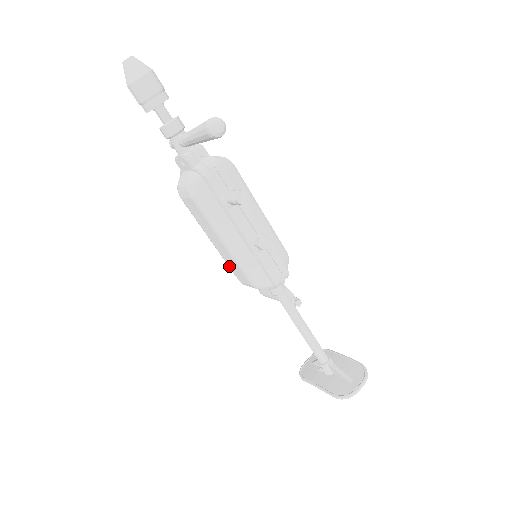
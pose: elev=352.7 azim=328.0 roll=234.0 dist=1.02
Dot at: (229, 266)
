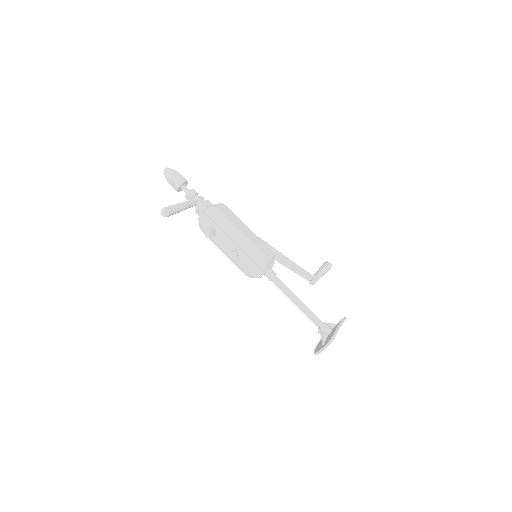
Dot at: occluded
